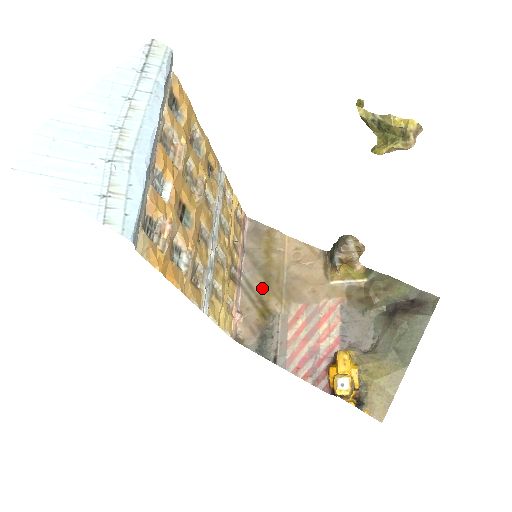
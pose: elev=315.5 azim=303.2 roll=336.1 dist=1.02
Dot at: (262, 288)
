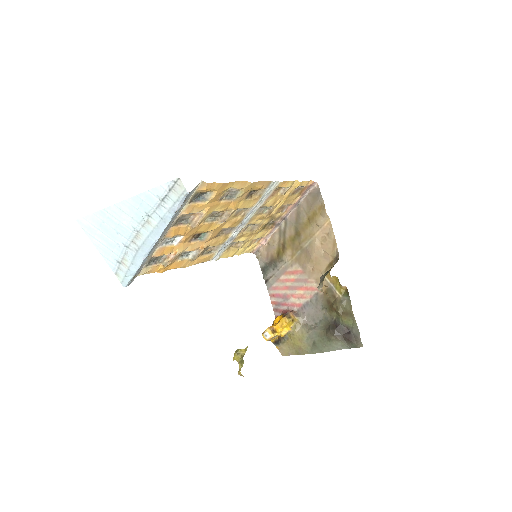
Dot at: (289, 238)
